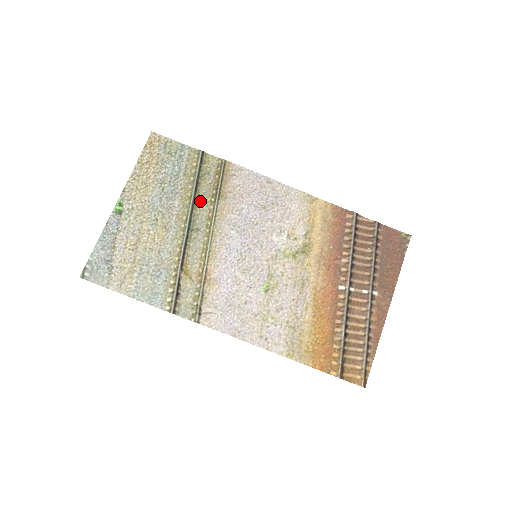
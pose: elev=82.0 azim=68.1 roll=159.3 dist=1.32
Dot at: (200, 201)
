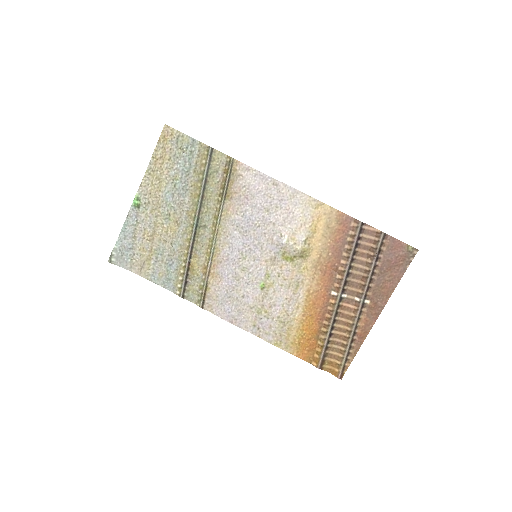
Dot at: (208, 199)
